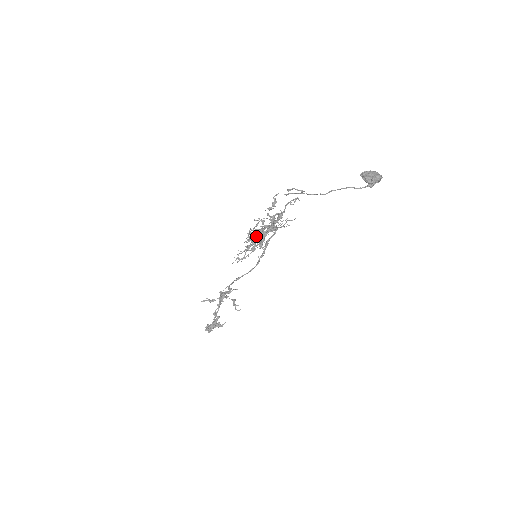
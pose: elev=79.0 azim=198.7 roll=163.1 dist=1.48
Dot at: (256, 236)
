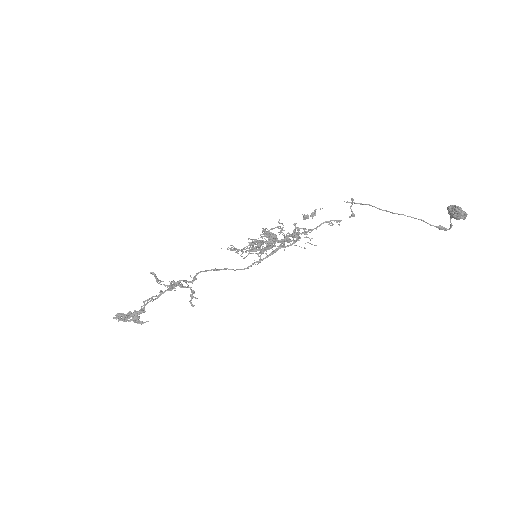
Dot at: occluded
